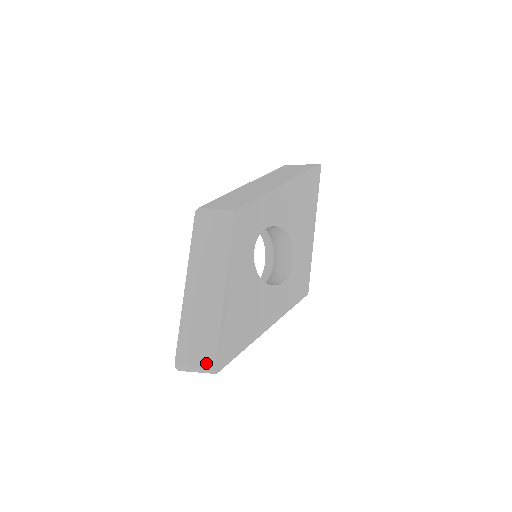
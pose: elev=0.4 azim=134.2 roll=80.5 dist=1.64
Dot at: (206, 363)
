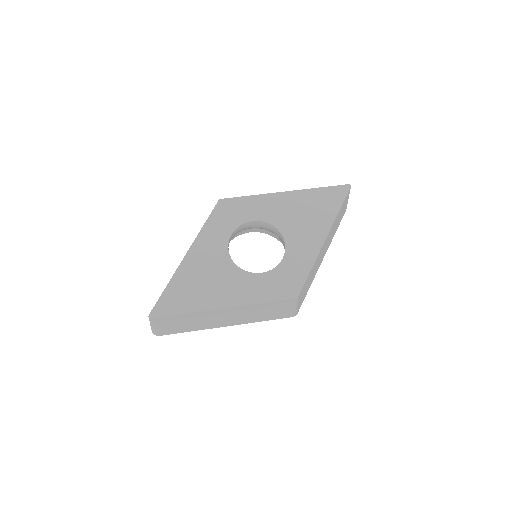
Dot at: occluded
